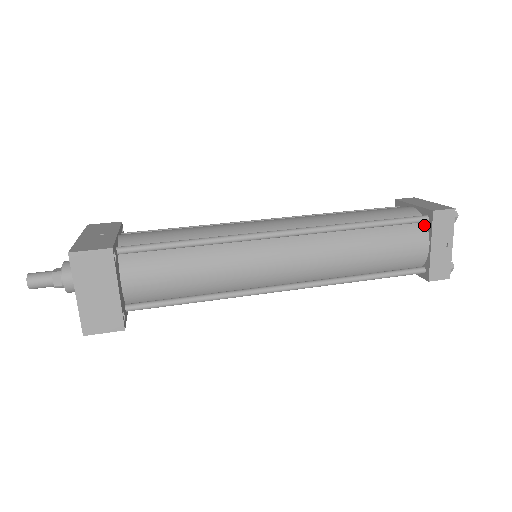
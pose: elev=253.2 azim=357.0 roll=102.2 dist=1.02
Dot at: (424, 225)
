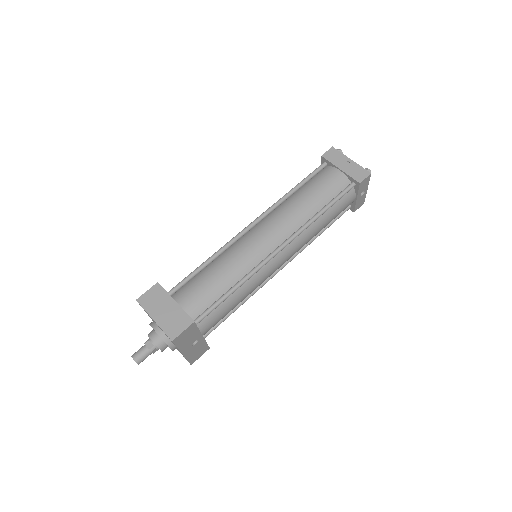
Dot at: (328, 167)
